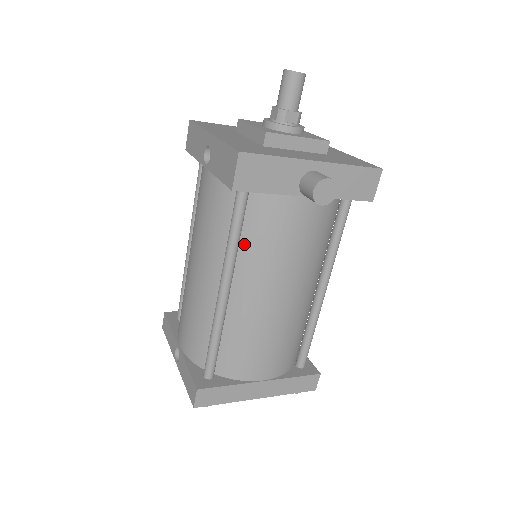
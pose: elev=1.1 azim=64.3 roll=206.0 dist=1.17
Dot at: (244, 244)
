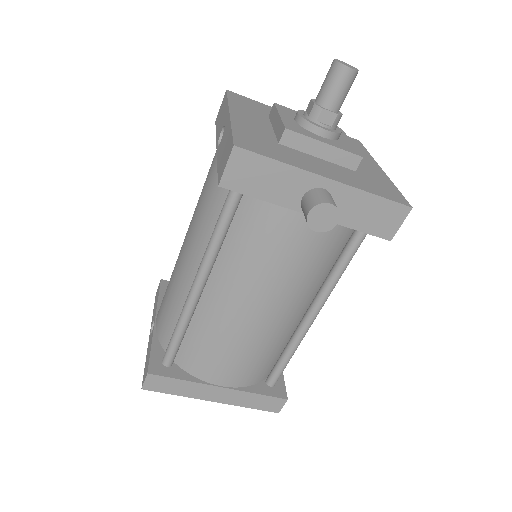
Dot at: (229, 244)
